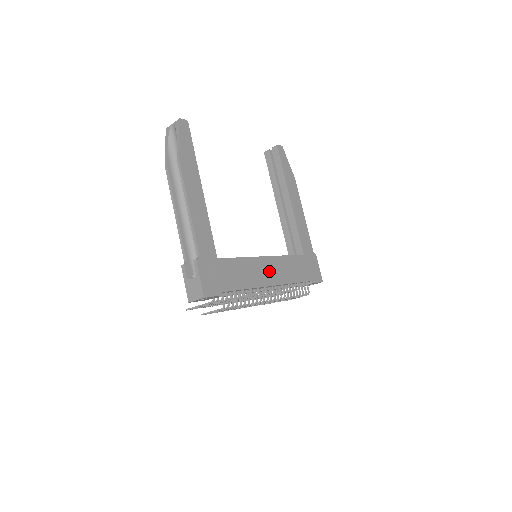
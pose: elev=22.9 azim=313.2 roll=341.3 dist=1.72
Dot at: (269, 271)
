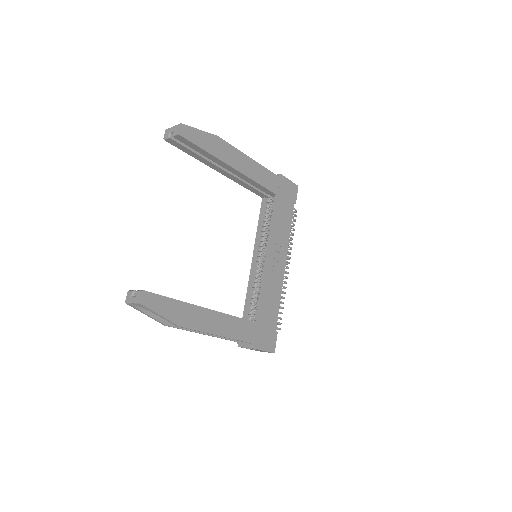
Dot at: (276, 260)
